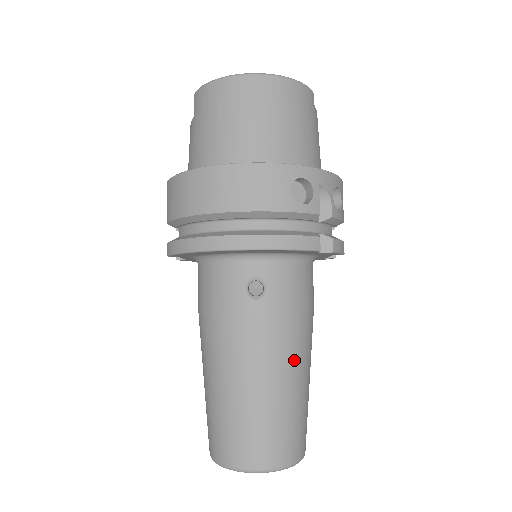
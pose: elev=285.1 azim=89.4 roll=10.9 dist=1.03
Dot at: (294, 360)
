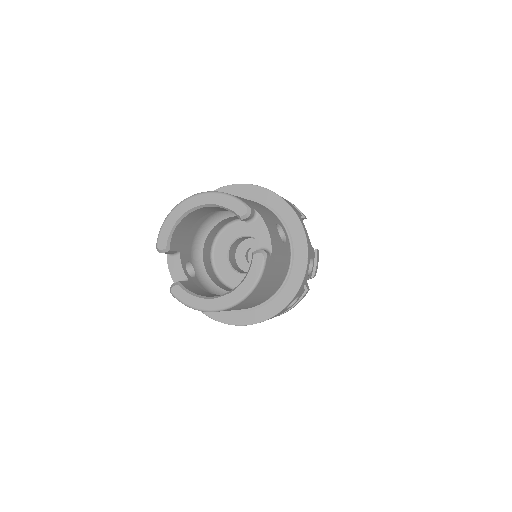
Dot at: occluded
